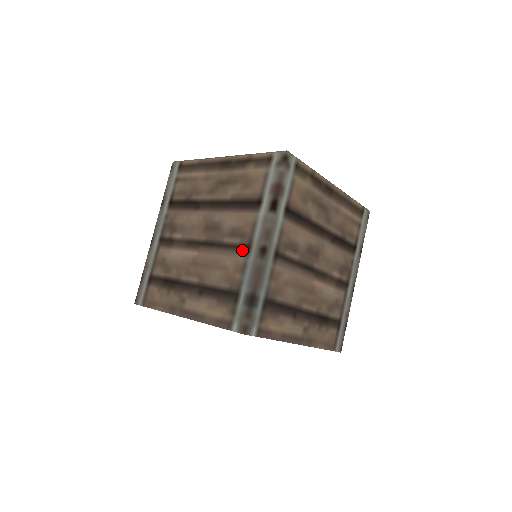
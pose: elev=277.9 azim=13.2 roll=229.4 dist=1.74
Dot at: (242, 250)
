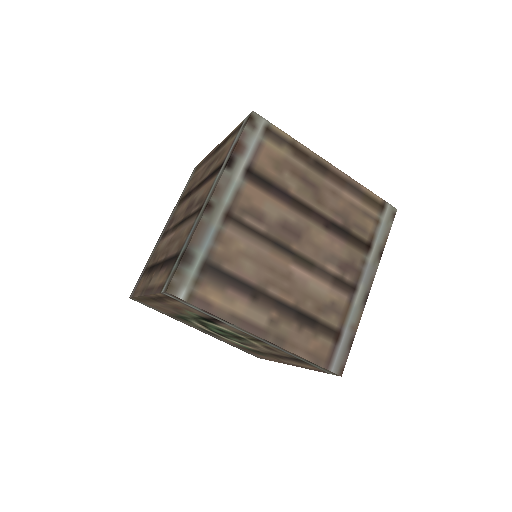
Dot at: (196, 213)
